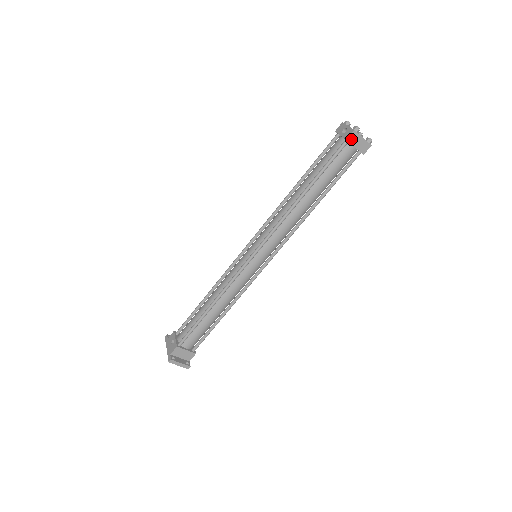
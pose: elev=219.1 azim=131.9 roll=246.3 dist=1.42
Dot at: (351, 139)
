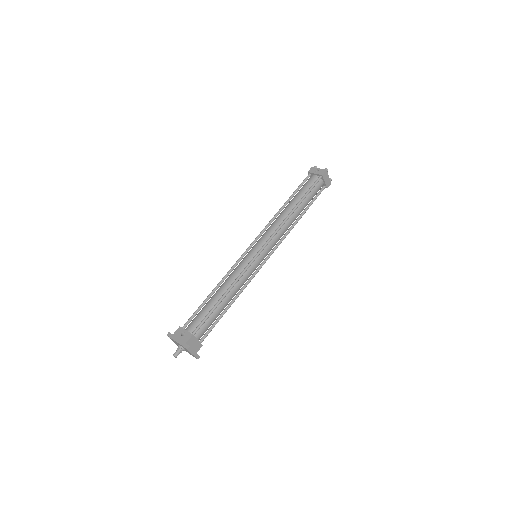
Dot at: (324, 175)
